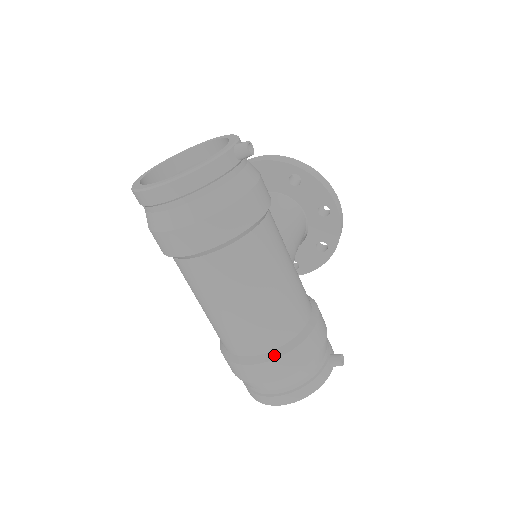
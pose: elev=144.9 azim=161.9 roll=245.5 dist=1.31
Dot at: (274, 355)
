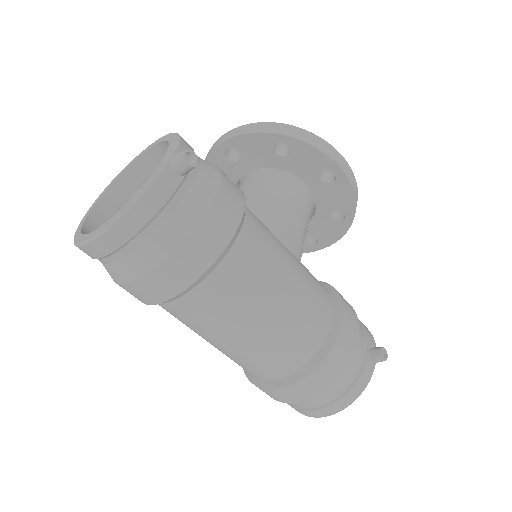
Dot at: (297, 377)
